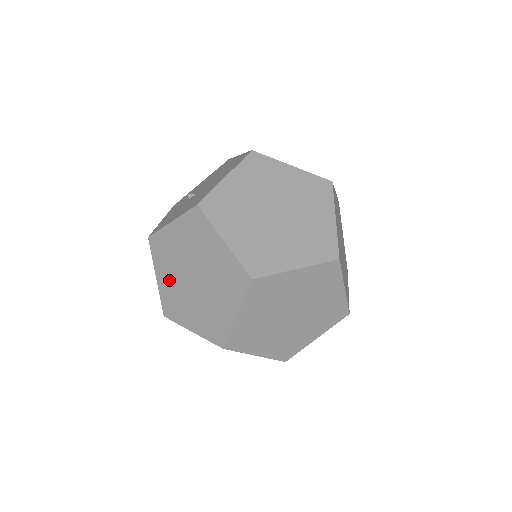
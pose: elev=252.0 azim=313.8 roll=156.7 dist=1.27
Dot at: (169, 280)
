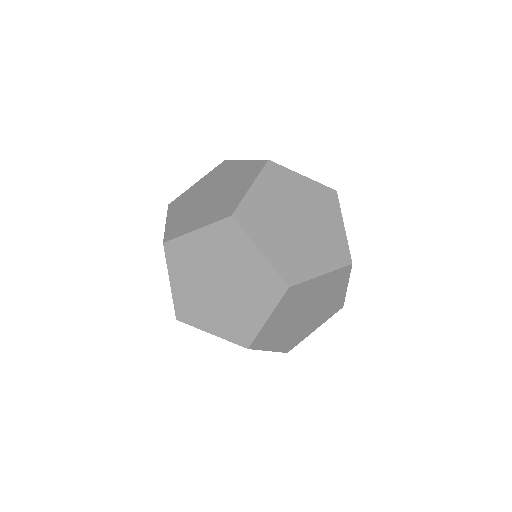
Dot at: occluded
